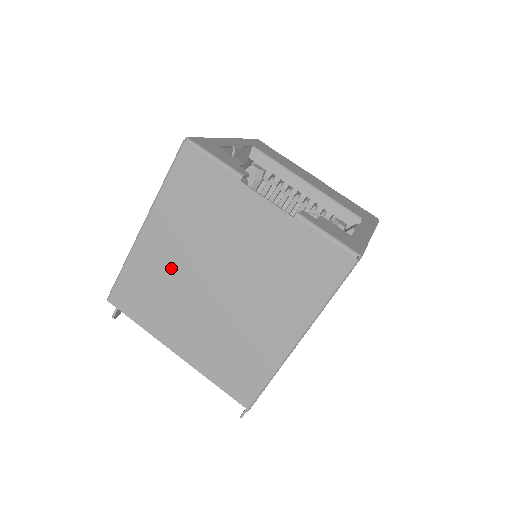
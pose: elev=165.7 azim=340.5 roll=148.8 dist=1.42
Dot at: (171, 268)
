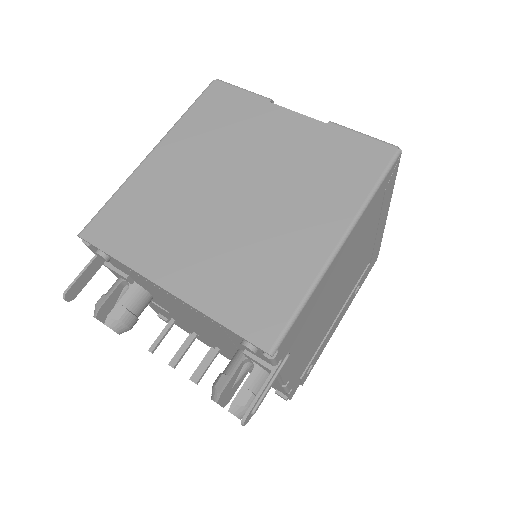
Dot at: (179, 186)
